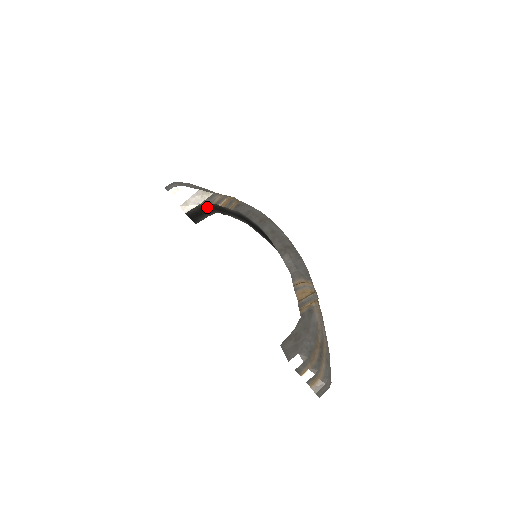
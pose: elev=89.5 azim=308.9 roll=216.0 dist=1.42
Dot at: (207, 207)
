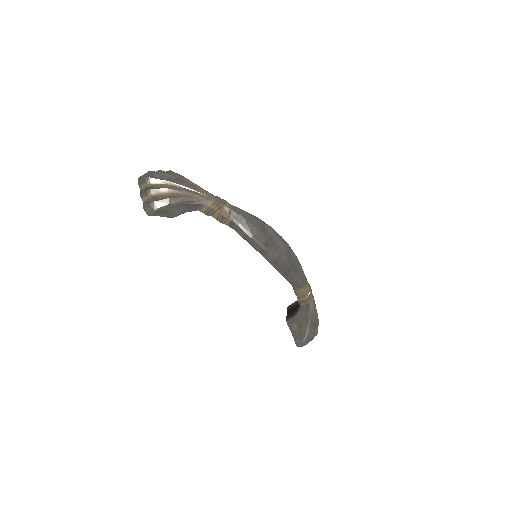
Dot at: occluded
